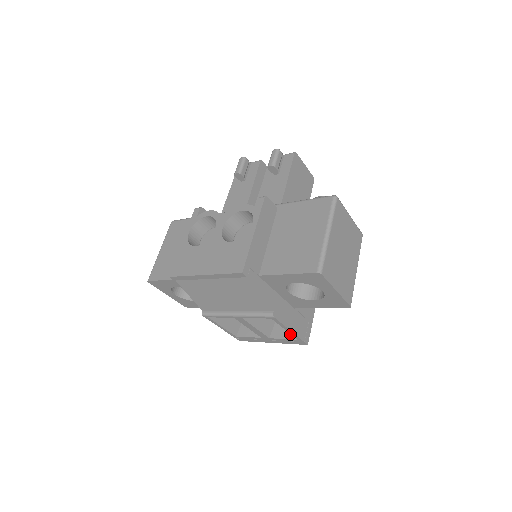
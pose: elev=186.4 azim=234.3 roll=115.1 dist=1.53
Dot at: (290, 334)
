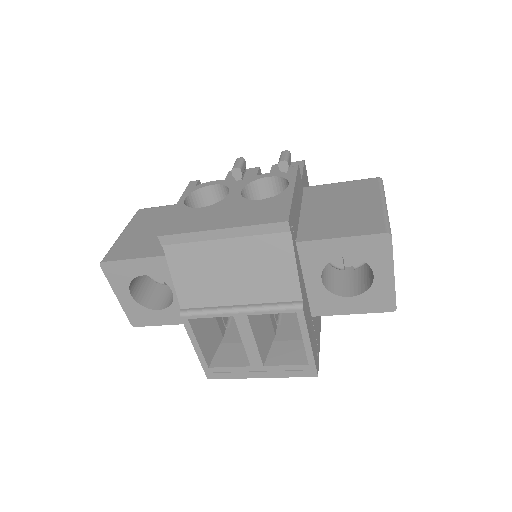
Dot at: (296, 359)
